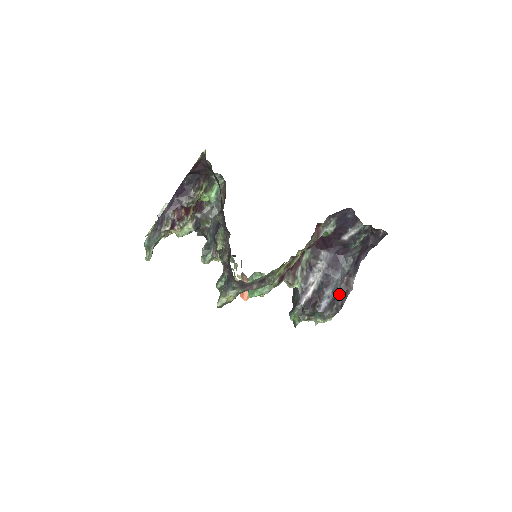
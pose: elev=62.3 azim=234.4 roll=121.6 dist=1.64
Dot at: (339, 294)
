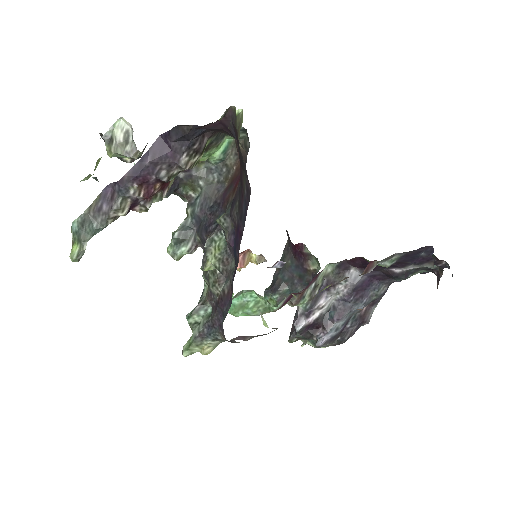
Dot at: (350, 325)
